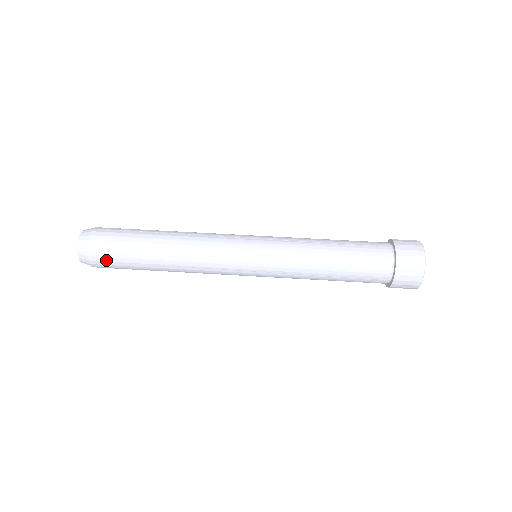
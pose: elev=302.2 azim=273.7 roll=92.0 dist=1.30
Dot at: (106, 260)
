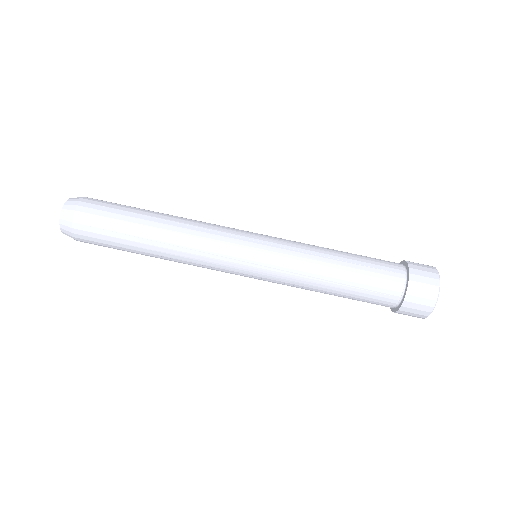
Dot at: (91, 224)
